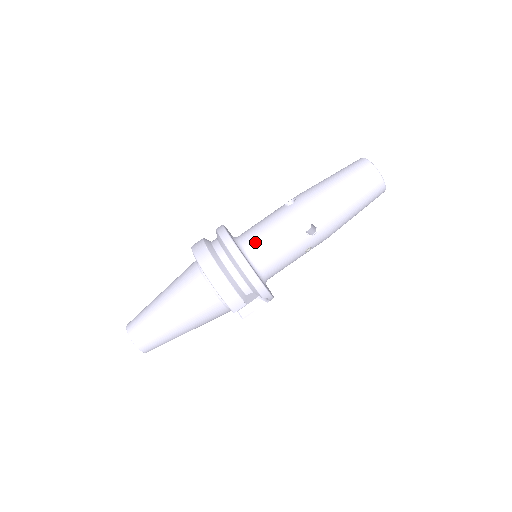
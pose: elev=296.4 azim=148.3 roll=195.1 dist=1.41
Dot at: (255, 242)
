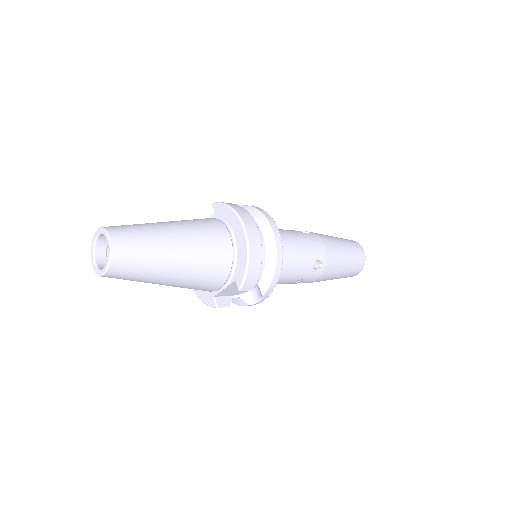
Dot at: occluded
